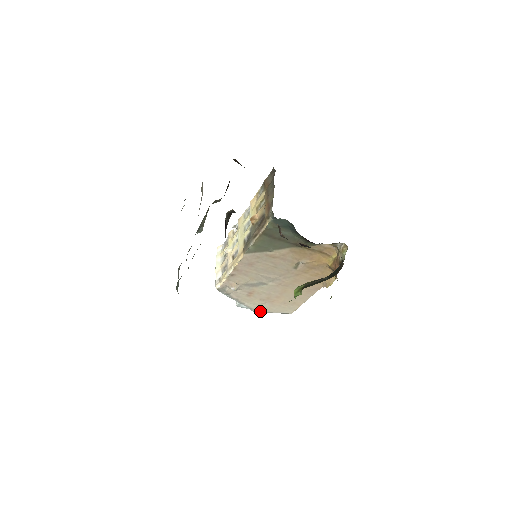
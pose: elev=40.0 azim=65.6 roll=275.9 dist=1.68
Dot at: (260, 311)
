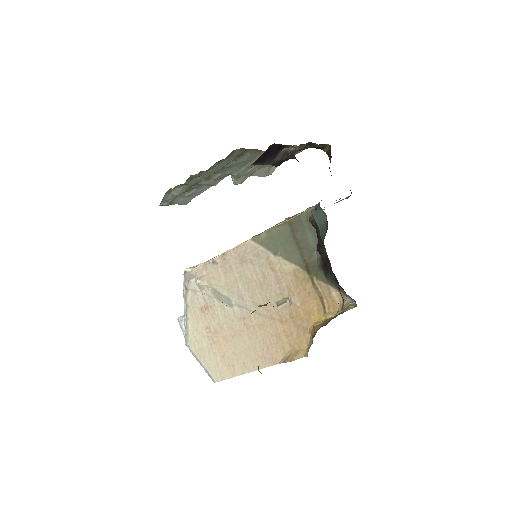
Dot at: (191, 347)
